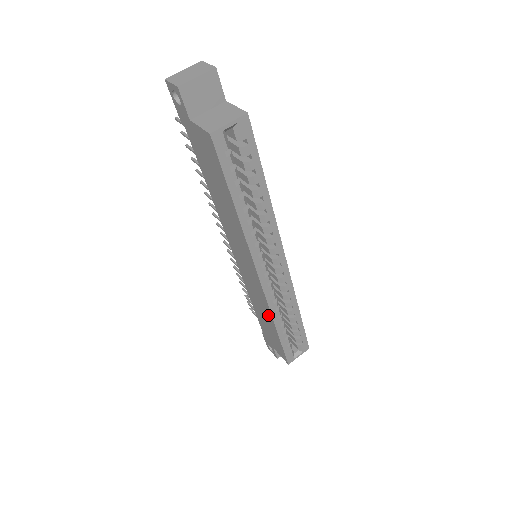
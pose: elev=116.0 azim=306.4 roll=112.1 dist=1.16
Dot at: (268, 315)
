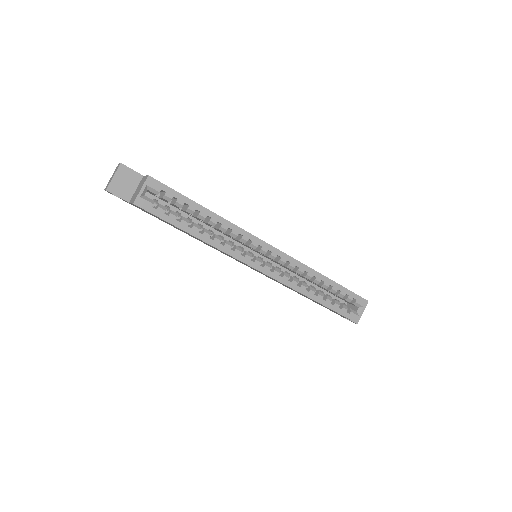
Dot at: (300, 293)
